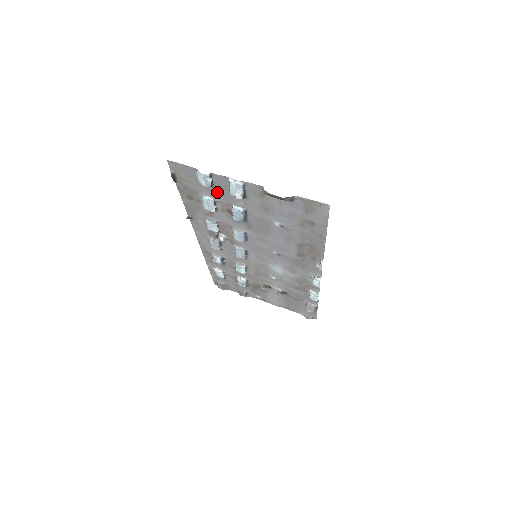
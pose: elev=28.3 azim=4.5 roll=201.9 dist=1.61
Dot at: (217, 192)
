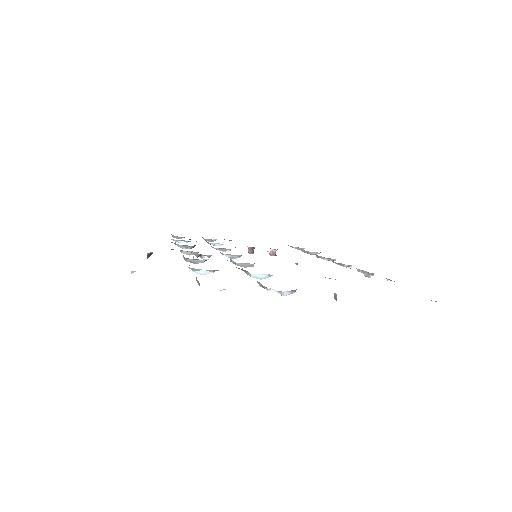
Dot at: occluded
